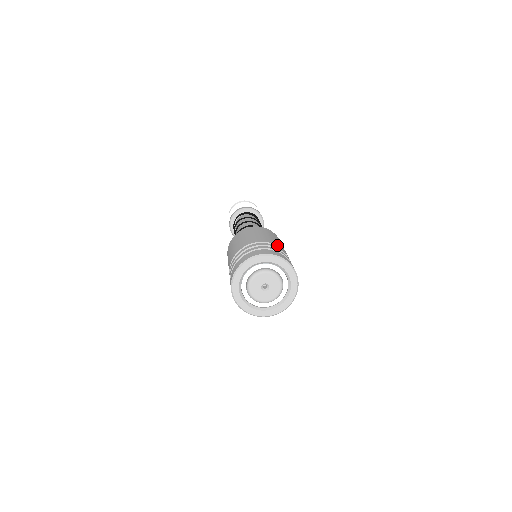
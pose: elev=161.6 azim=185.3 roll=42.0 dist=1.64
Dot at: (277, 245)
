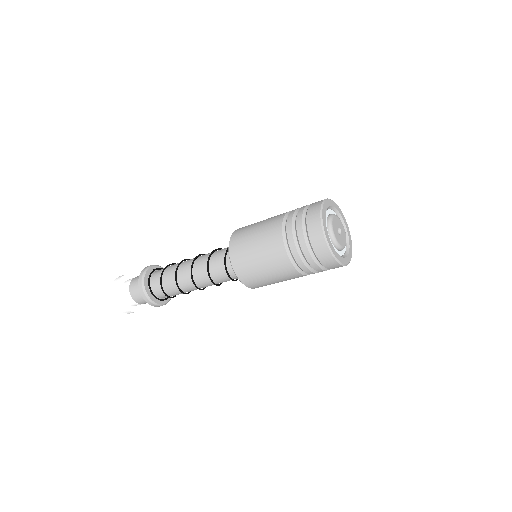
Dot at: occluded
